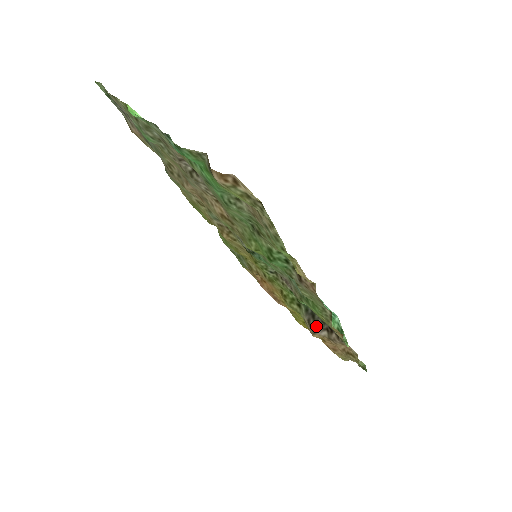
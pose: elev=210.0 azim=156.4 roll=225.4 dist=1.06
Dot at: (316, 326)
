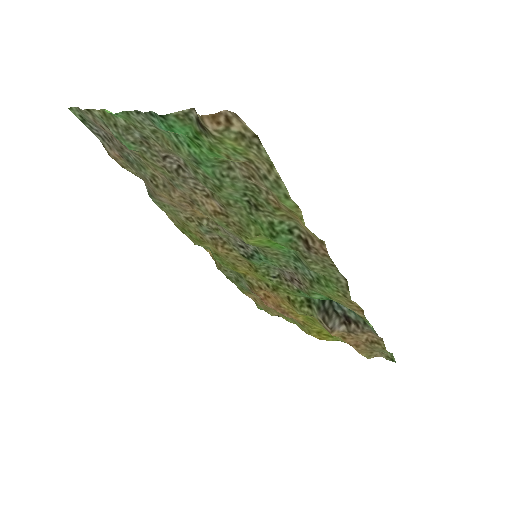
Dot at: (332, 322)
